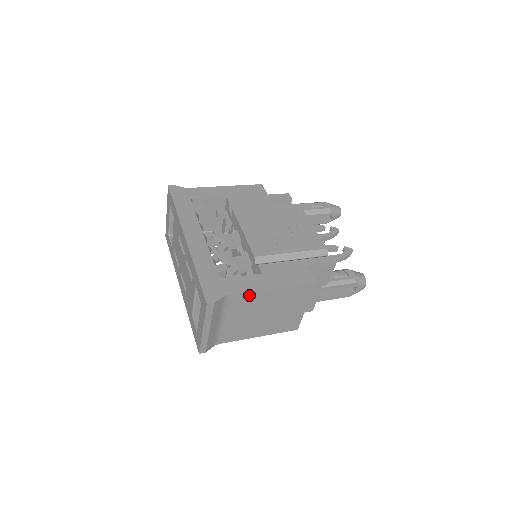
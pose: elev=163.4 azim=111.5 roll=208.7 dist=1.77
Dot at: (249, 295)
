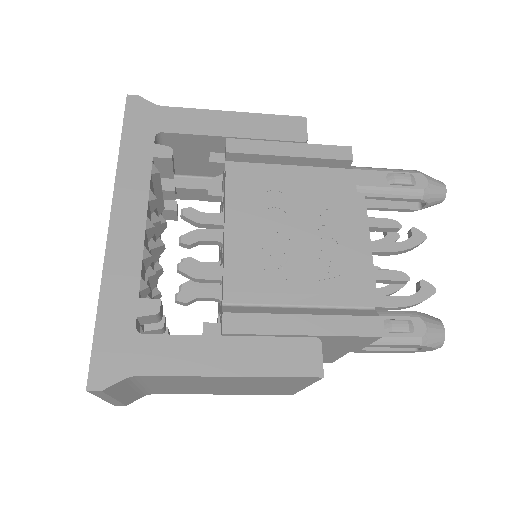
Dot at: (182, 377)
